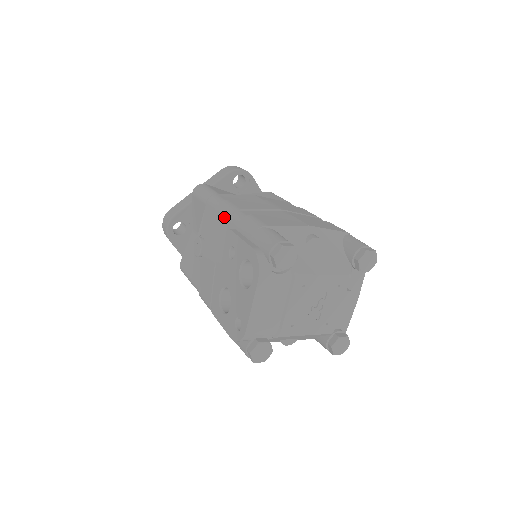
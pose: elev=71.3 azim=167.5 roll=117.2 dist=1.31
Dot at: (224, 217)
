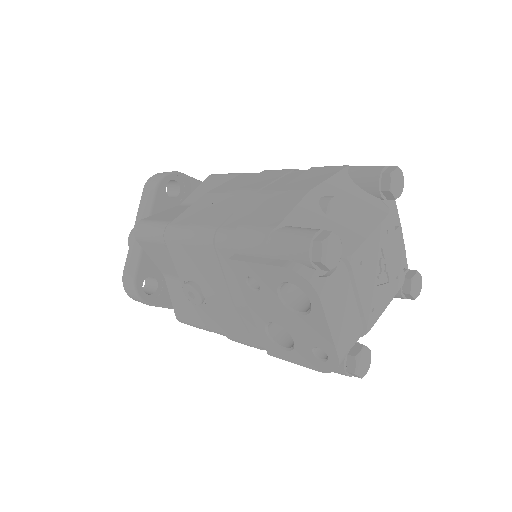
Dot at: (206, 248)
